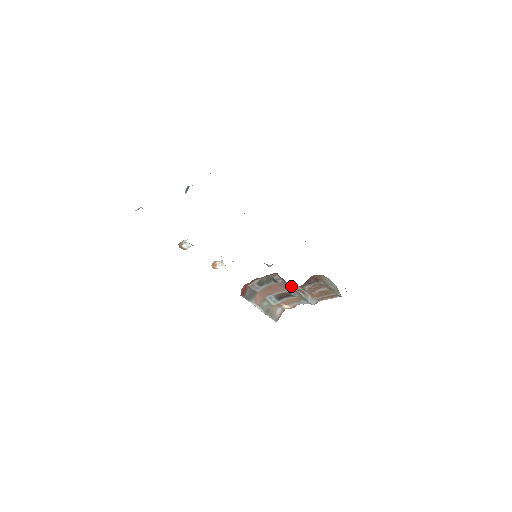
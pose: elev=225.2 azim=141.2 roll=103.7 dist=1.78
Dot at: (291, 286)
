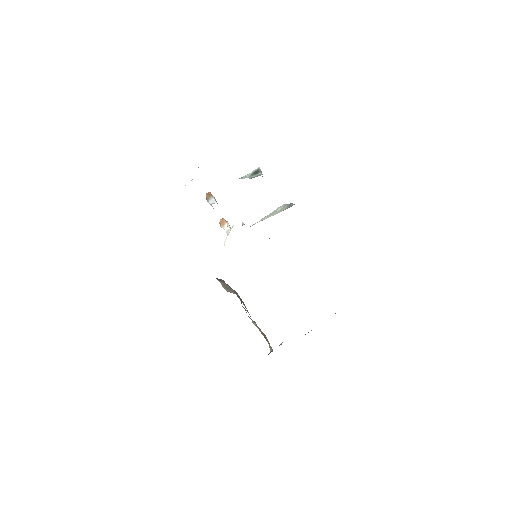
Dot at: (248, 316)
